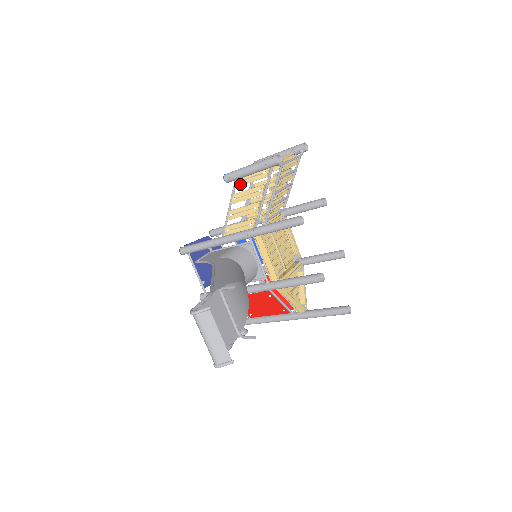
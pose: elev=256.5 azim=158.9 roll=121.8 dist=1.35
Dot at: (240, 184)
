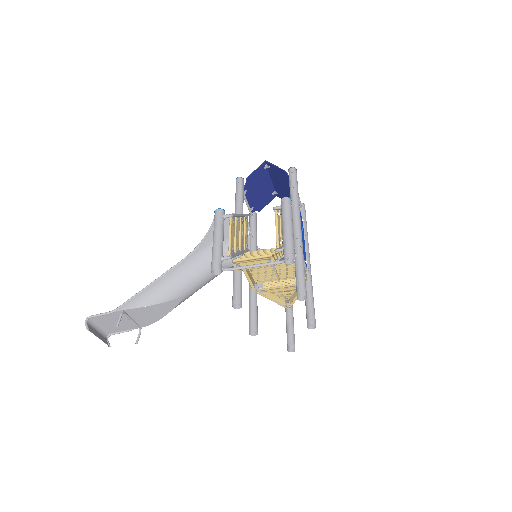
Dot at: occluded
